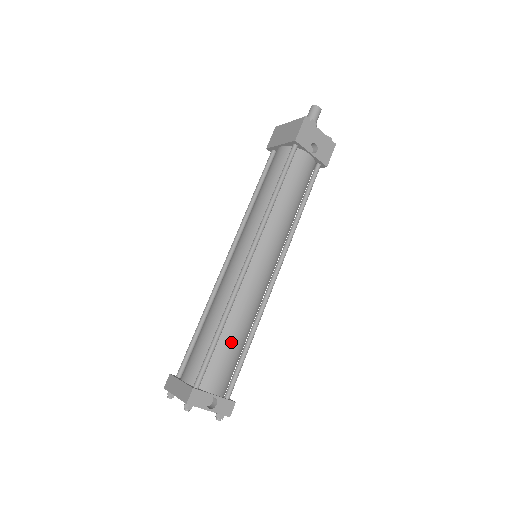
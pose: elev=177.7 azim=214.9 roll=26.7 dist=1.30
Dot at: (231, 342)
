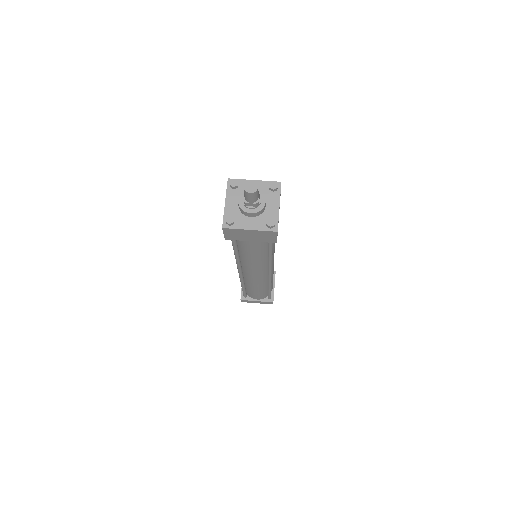
Dot at: occluded
